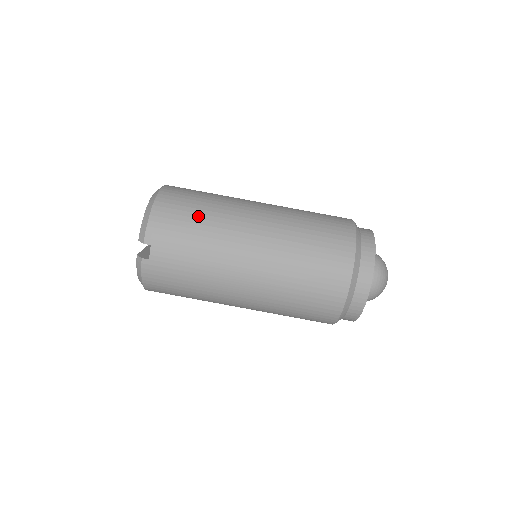
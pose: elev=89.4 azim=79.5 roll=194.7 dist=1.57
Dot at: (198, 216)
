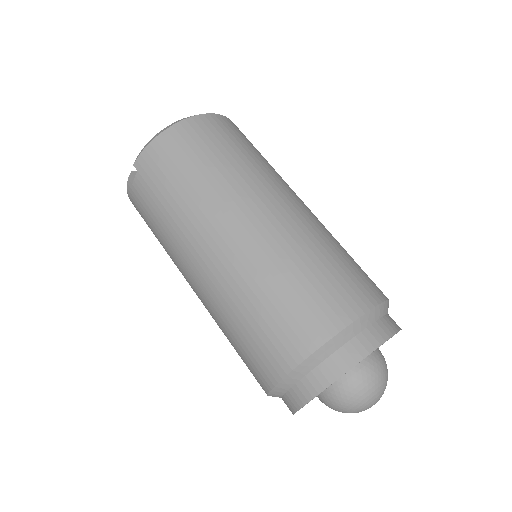
Dot at: (195, 171)
